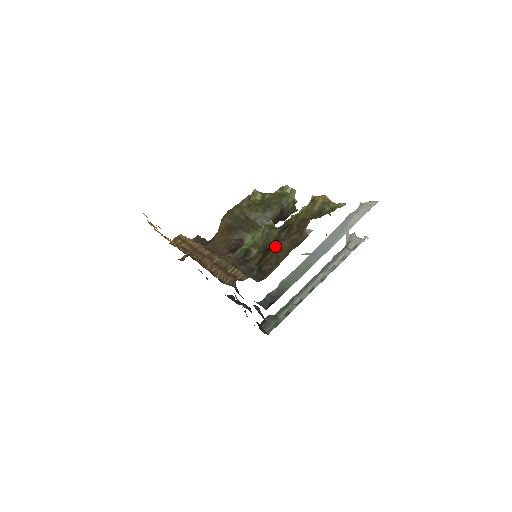
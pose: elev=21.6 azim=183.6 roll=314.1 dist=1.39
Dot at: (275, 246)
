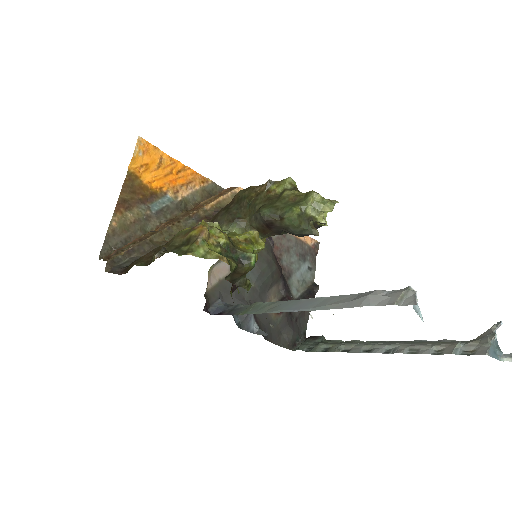
Dot at: occluded
